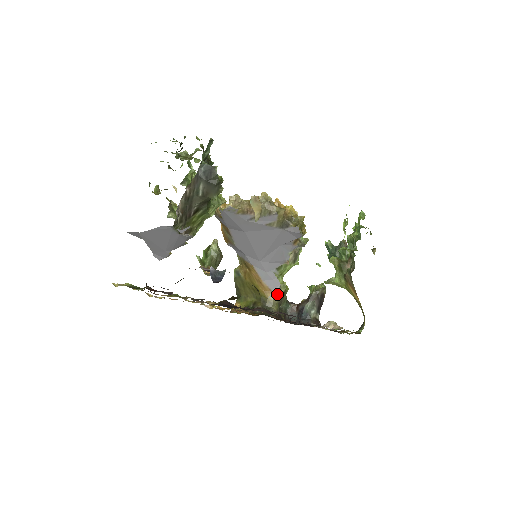
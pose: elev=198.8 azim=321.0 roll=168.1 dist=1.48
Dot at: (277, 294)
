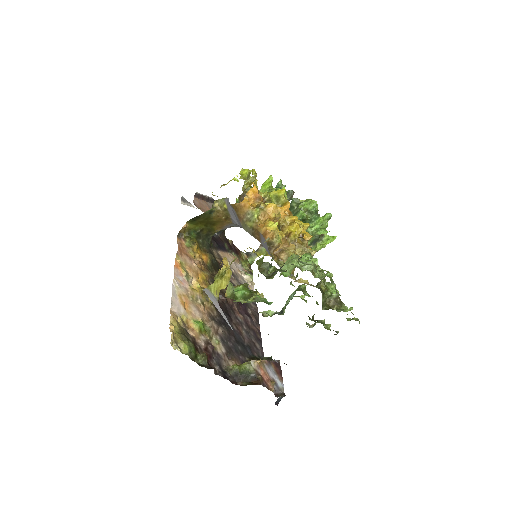
Dot at: occluded
